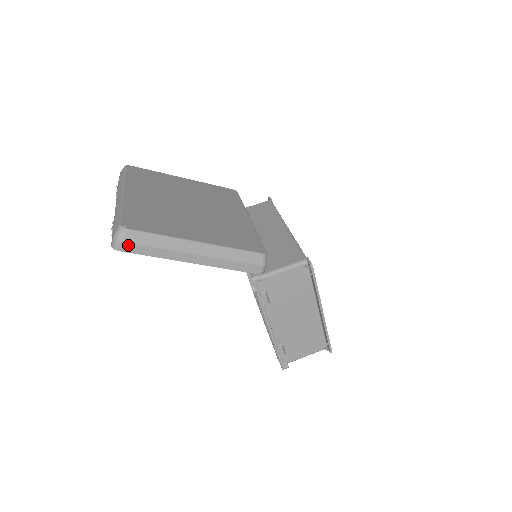
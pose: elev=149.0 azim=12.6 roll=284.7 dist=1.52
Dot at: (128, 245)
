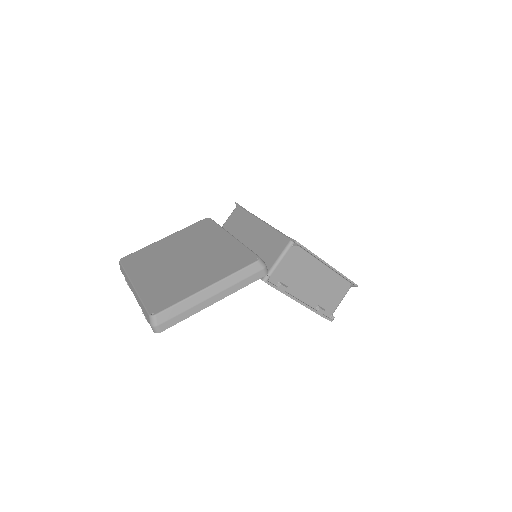
Dot at: (164, 324)
